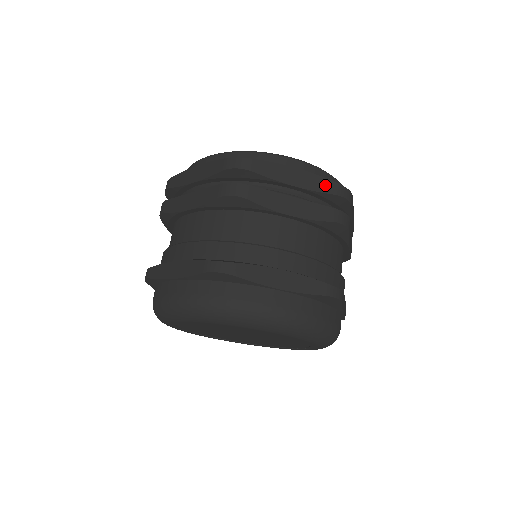
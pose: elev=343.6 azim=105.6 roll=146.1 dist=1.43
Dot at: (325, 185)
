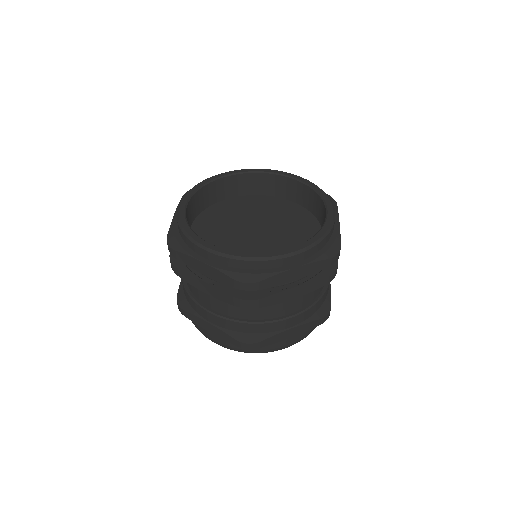
Dot at: (320, 266)
